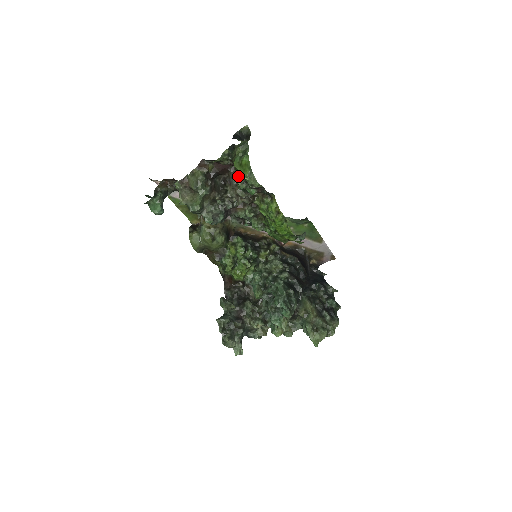
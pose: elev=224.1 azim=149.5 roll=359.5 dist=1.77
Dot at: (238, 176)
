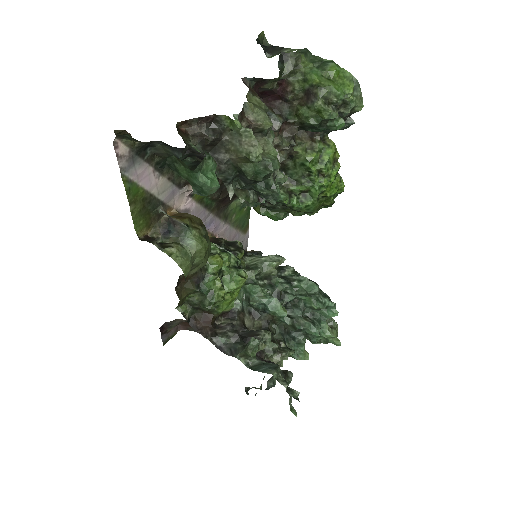
Dot at: (326, 98)
